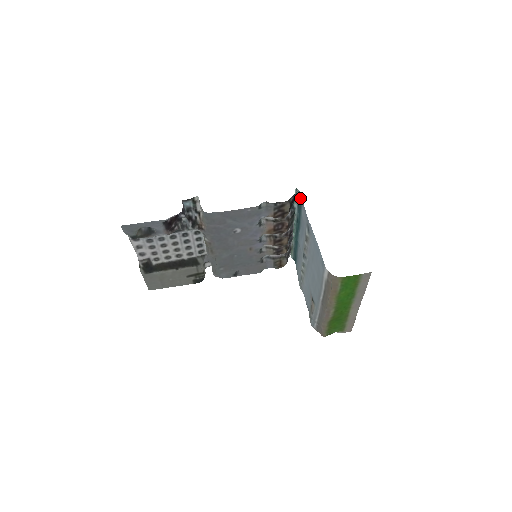
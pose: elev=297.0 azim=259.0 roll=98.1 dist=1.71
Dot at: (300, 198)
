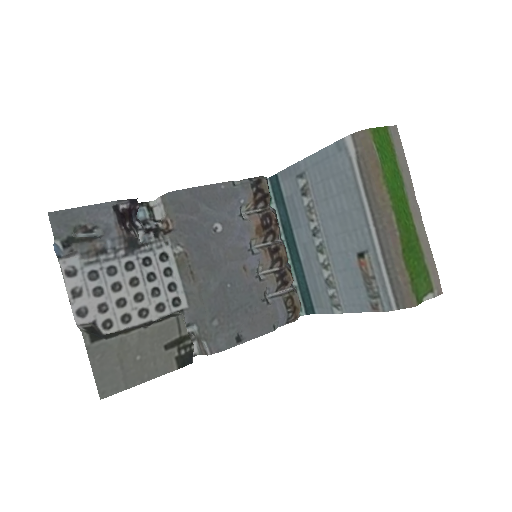
Dot at: (274, 184)
